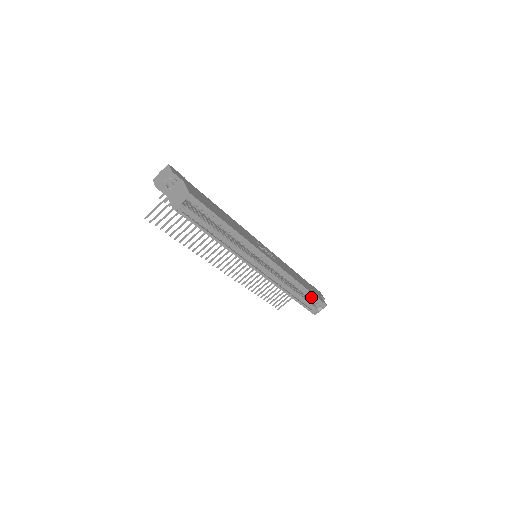
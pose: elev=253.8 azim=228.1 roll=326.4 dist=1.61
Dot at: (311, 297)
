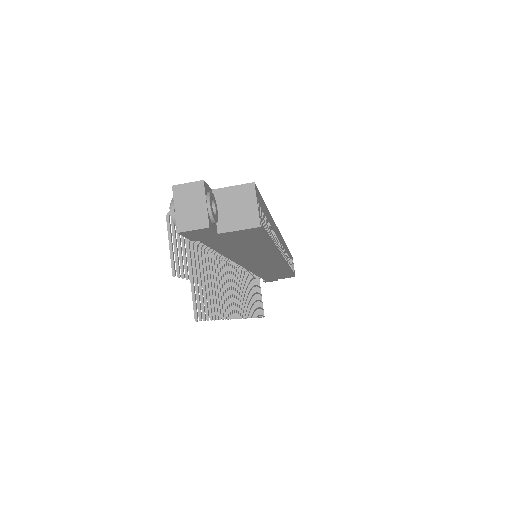
Dot at: occluded
